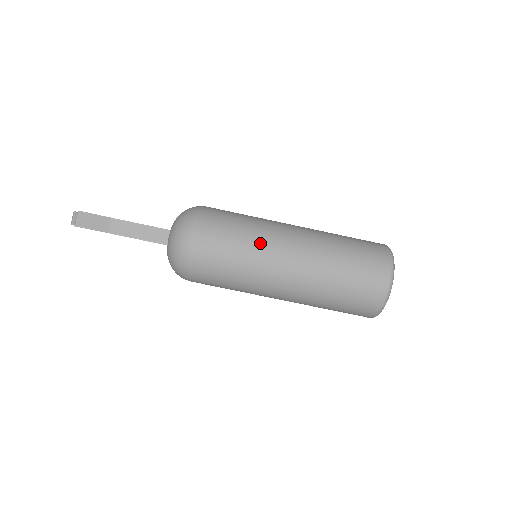
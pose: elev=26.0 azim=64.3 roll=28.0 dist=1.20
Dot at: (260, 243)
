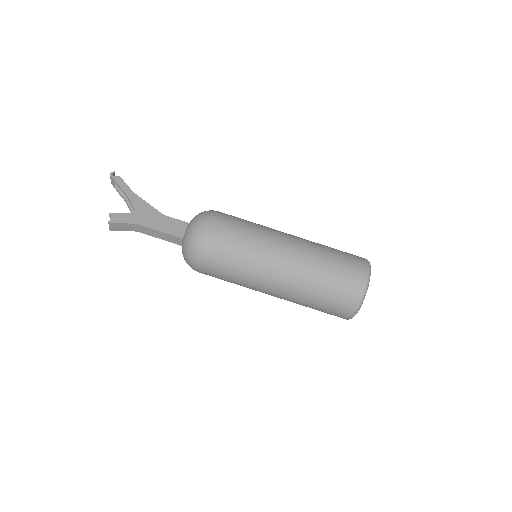
Dot at: (249, 276)
